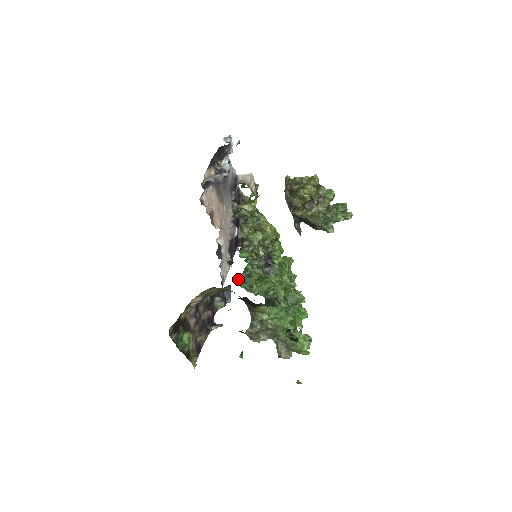
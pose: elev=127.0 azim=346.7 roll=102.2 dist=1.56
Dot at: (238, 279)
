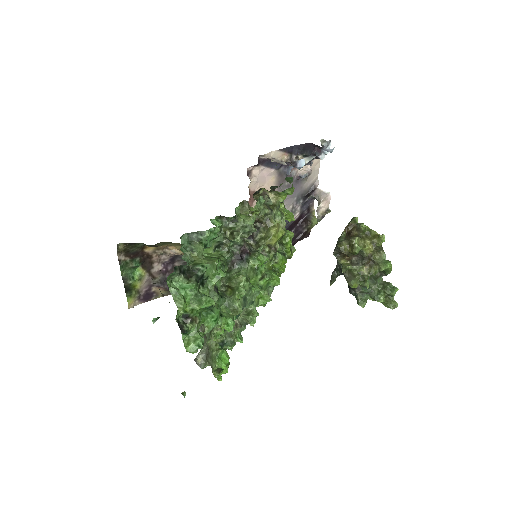
Dot at: (185, 233)
